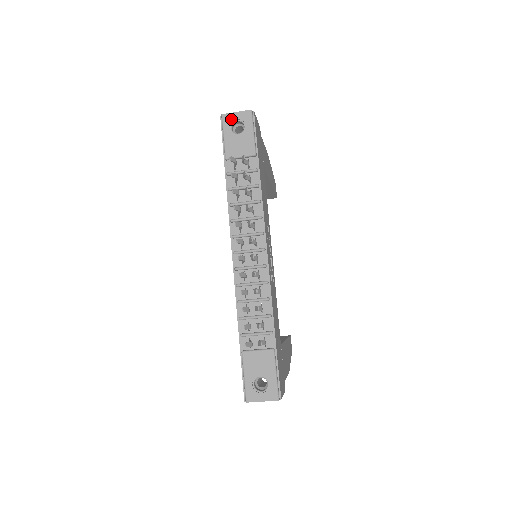
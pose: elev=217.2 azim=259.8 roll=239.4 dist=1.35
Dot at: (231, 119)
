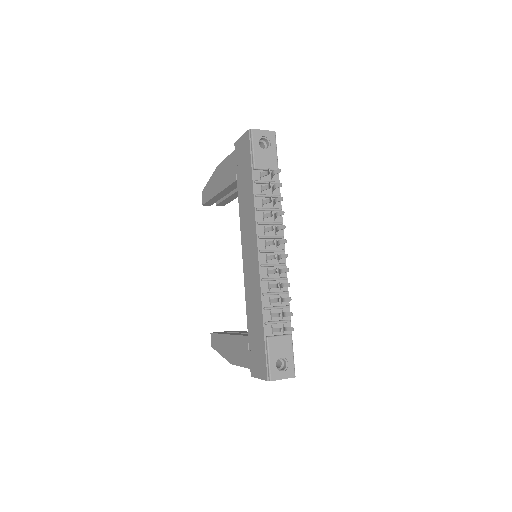
Dot at: (259, 135)
